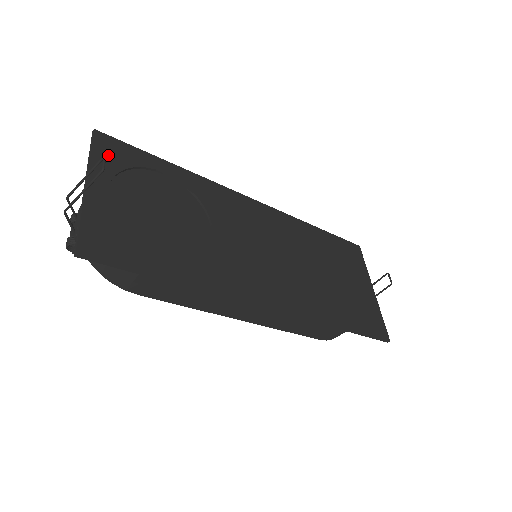
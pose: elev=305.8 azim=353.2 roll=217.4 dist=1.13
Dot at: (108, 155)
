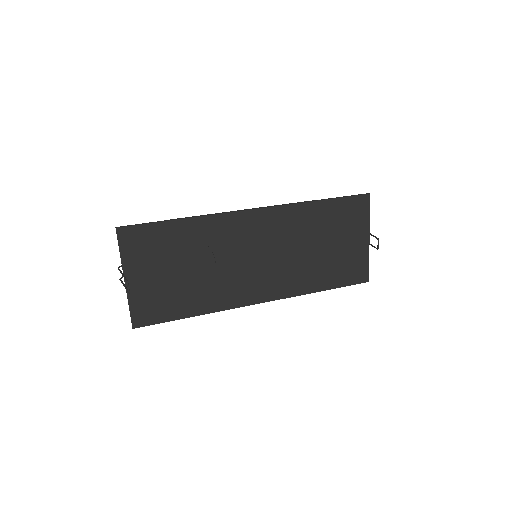
Dot at: (131, 246)
